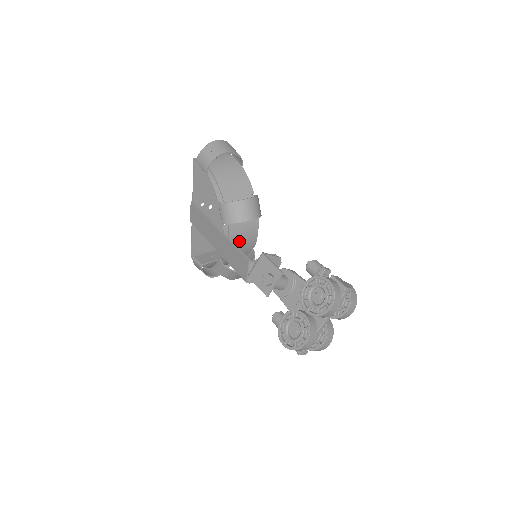
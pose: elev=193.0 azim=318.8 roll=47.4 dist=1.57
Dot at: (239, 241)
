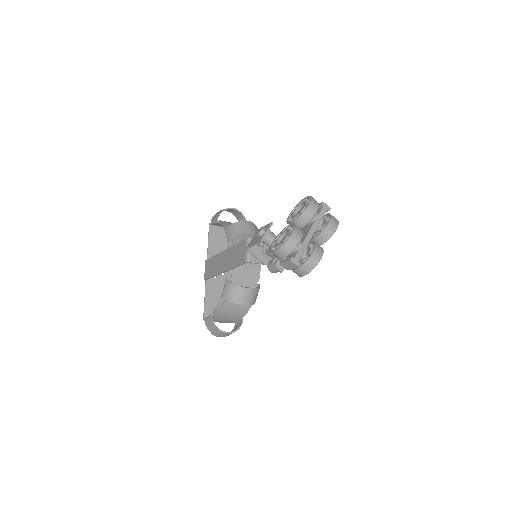
Dot at: occluded
